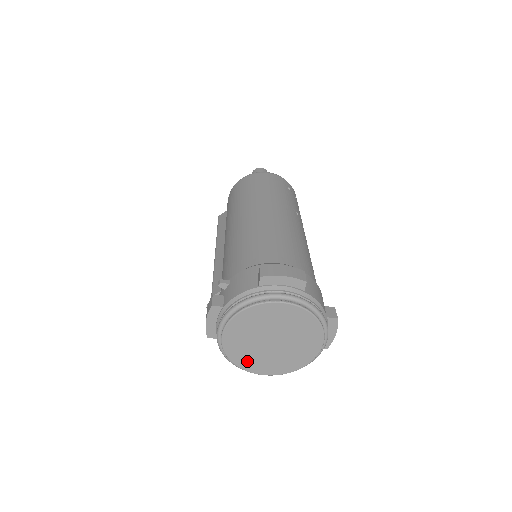
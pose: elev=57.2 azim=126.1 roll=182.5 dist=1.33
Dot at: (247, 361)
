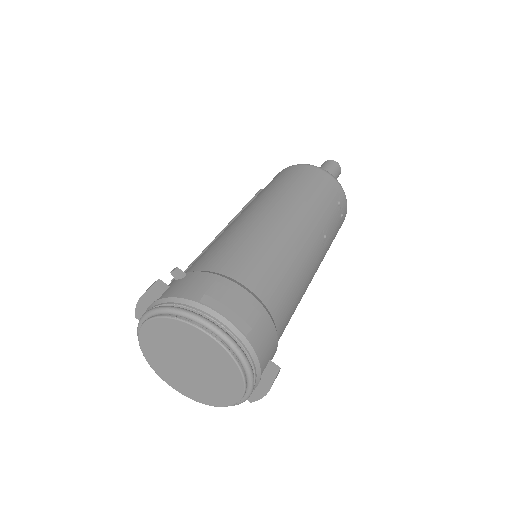
Dot at: (159, 365)
